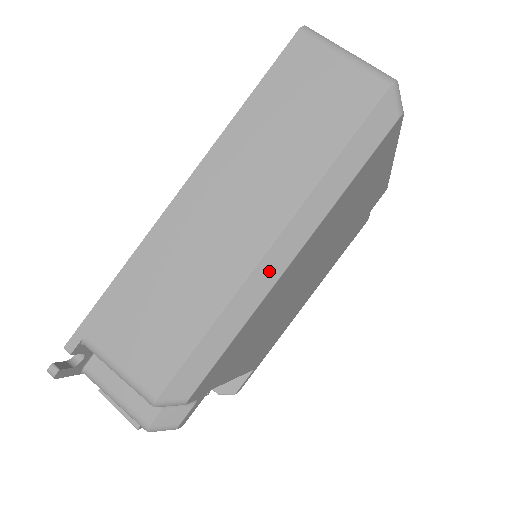
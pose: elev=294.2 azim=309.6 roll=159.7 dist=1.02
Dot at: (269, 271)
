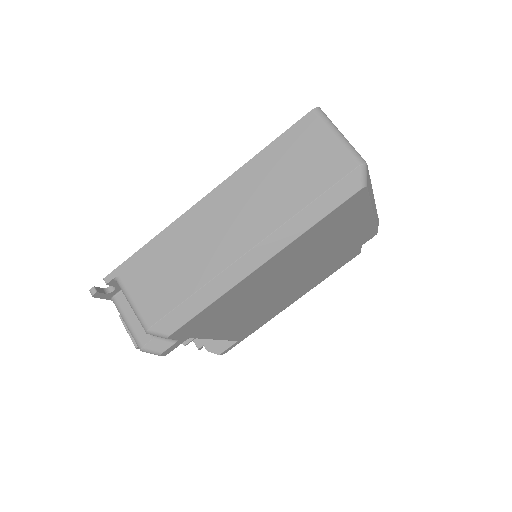
Dot at: (243, 268)
